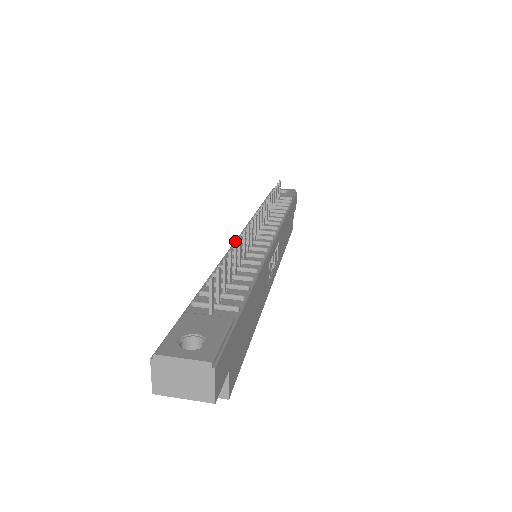
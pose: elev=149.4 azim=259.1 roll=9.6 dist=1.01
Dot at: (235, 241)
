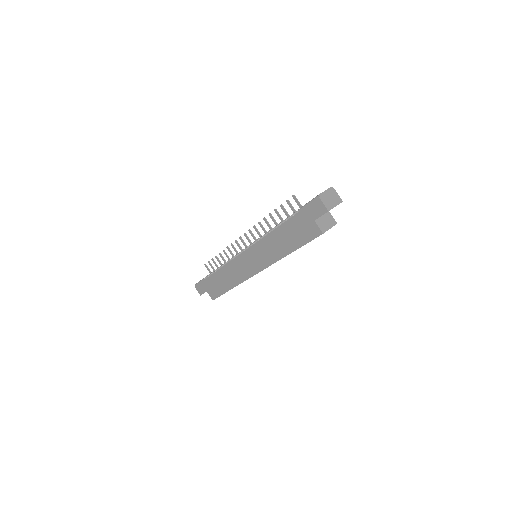
Dot at: occluded
